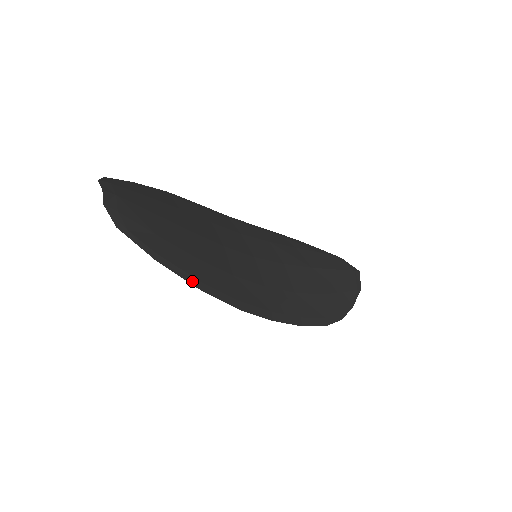
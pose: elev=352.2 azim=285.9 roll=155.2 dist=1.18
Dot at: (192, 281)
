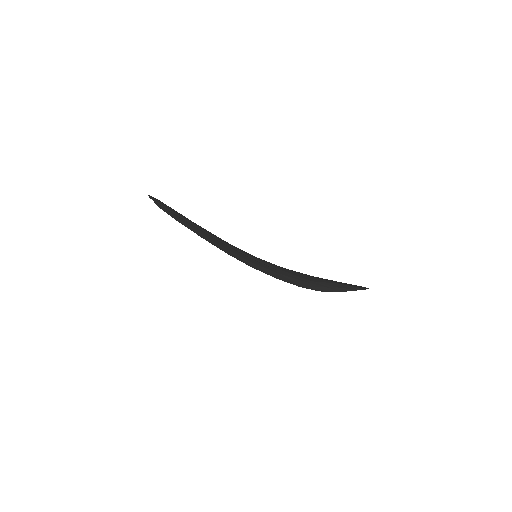
Dot at: (188, 222)
